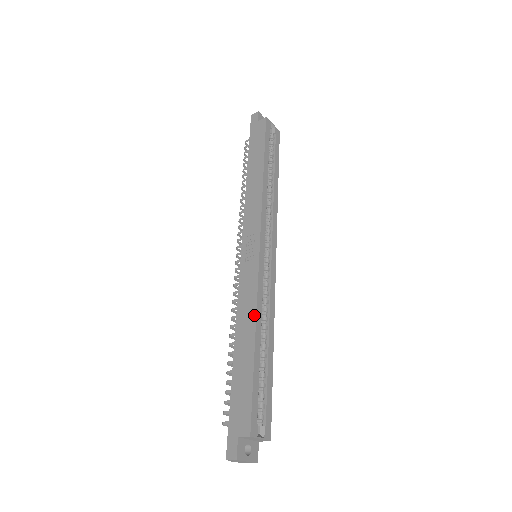
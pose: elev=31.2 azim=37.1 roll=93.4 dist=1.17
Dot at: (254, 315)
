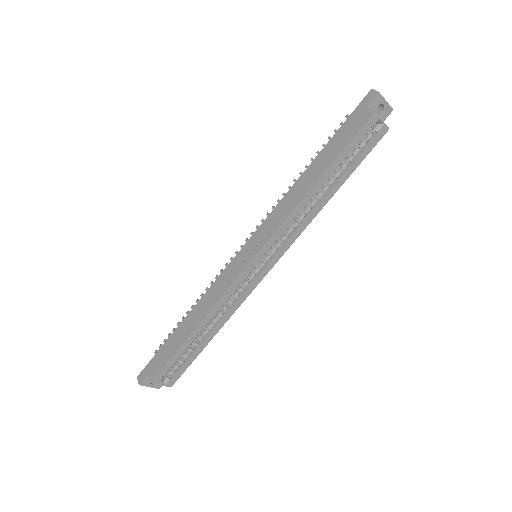
Dot at: (207, 312)
